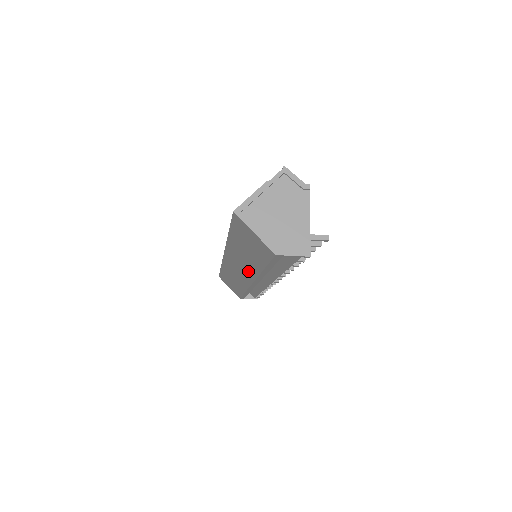
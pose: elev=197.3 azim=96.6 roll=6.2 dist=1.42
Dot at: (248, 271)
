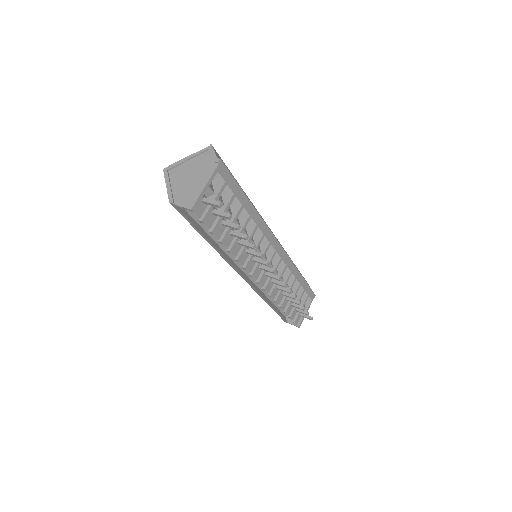
Dot at: occluded
